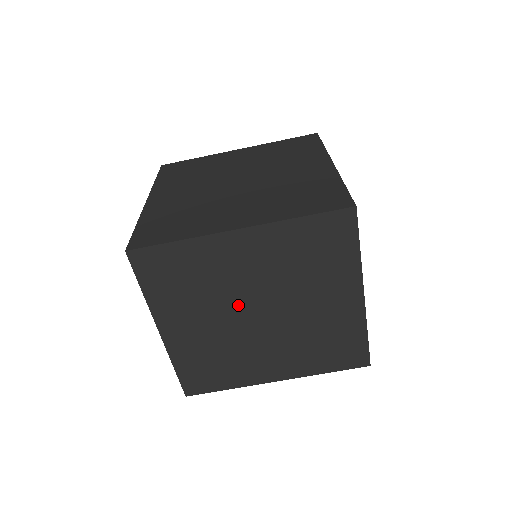
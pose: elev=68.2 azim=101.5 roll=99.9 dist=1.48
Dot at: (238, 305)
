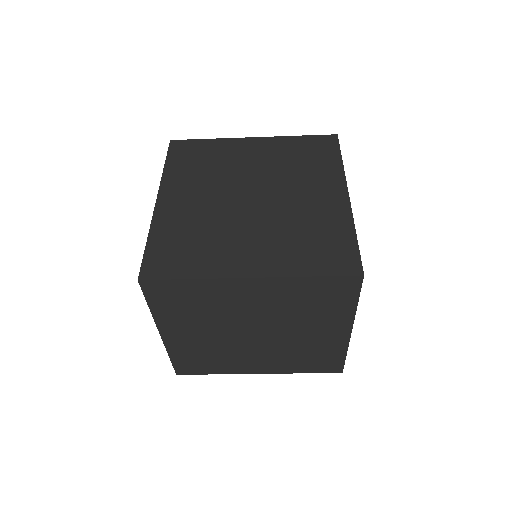
Dot at: (237, 326)
